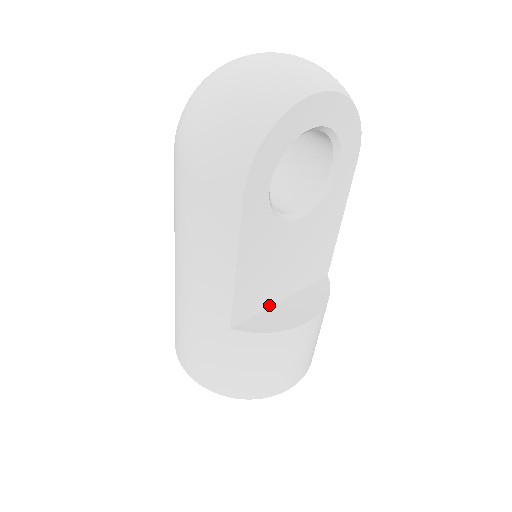
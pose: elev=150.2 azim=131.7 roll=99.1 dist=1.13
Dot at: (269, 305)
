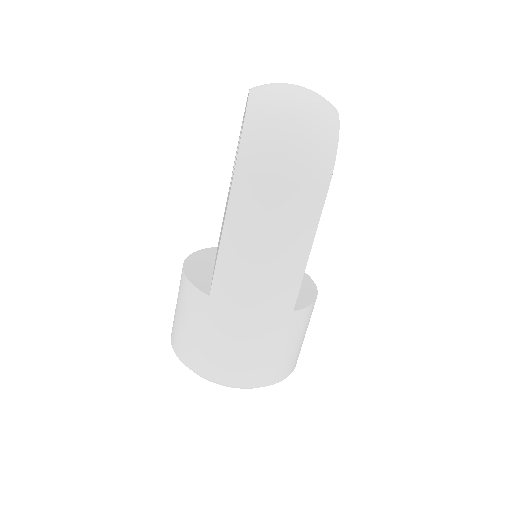
Dot at: occluded
